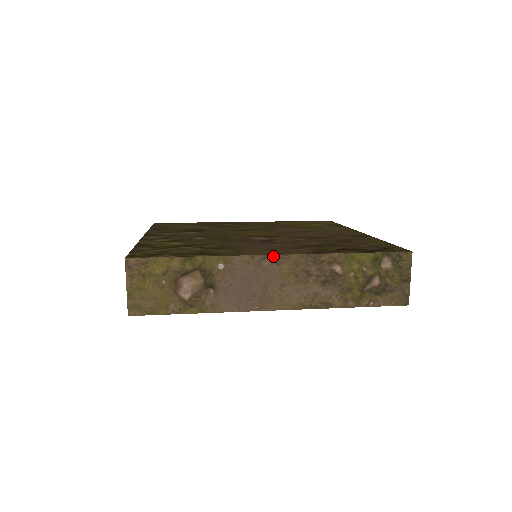
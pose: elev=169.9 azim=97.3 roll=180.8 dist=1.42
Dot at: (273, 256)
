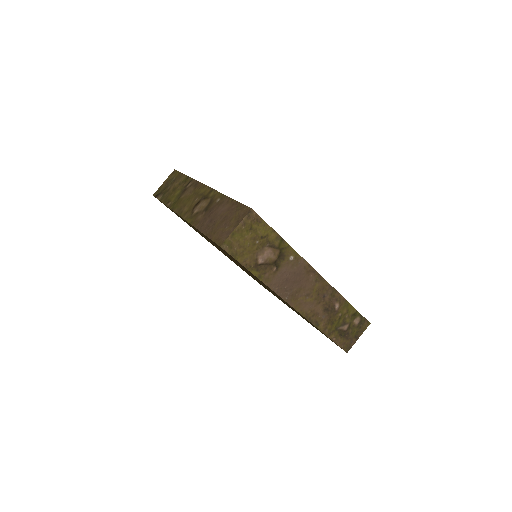
Dot at: (318, 274)
